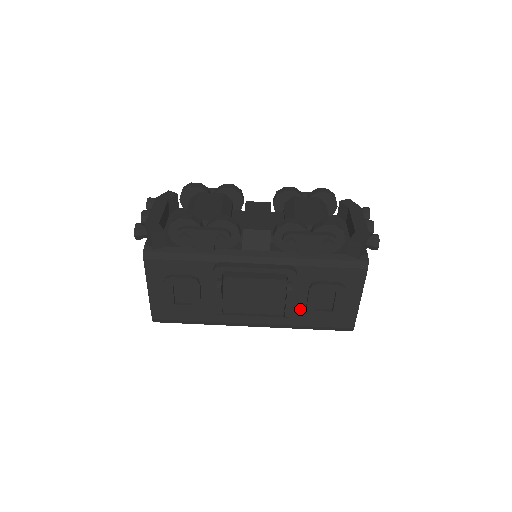
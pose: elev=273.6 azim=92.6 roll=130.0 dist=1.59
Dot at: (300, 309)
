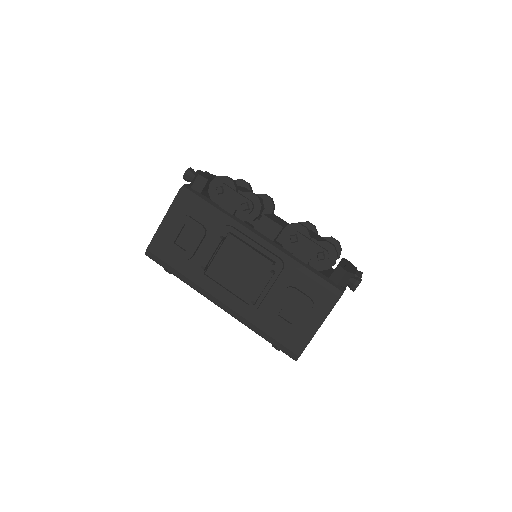
Dot at: (266, 308)
